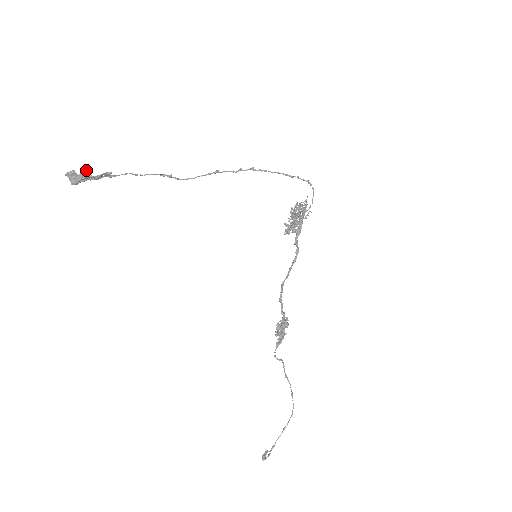
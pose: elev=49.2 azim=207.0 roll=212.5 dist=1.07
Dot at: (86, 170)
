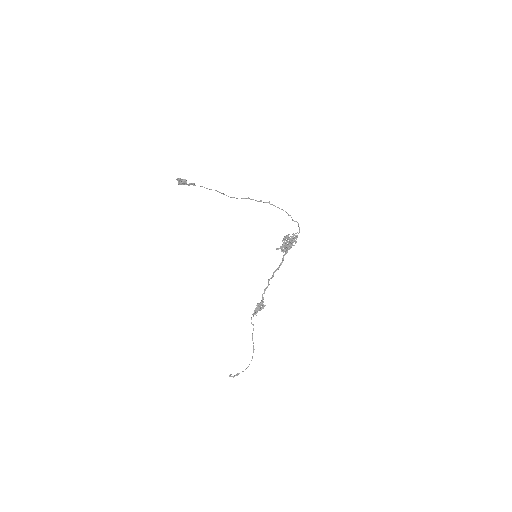
Dot at: (184, 179)
